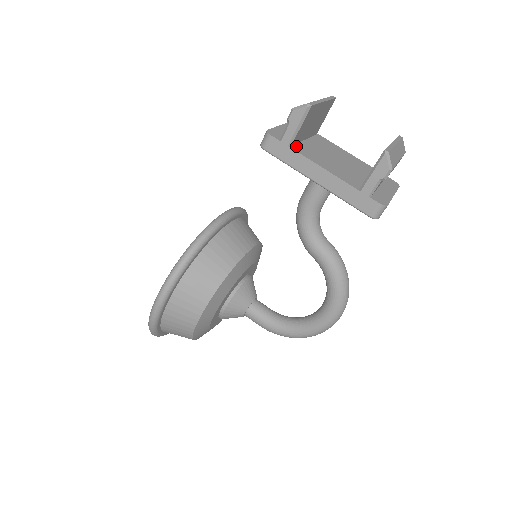
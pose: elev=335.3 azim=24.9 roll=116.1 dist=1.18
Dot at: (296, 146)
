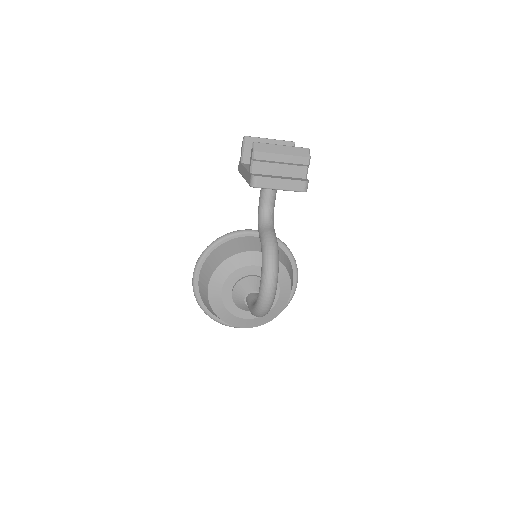
Dot at: (248, 164)
